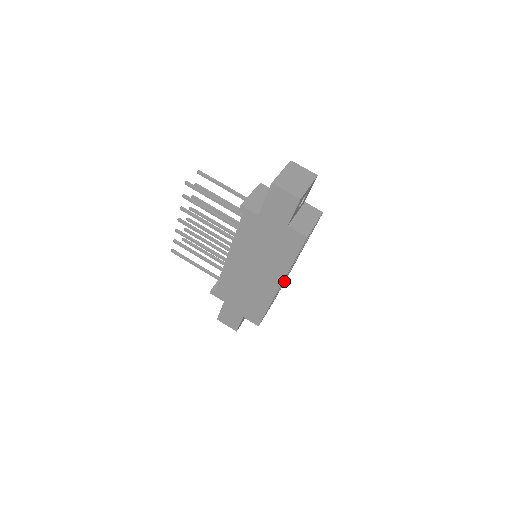
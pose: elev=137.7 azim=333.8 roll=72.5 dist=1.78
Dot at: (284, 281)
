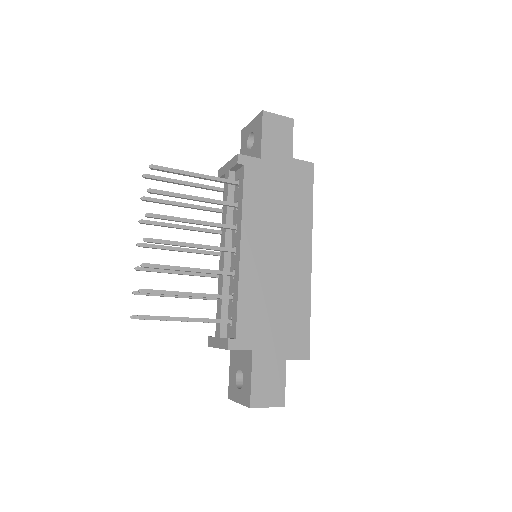
Dot at: occluded
